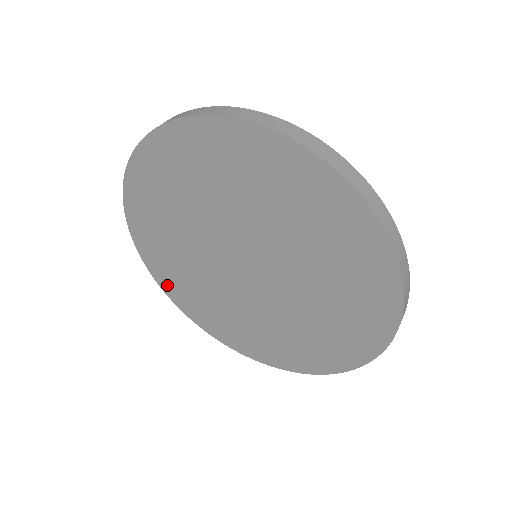
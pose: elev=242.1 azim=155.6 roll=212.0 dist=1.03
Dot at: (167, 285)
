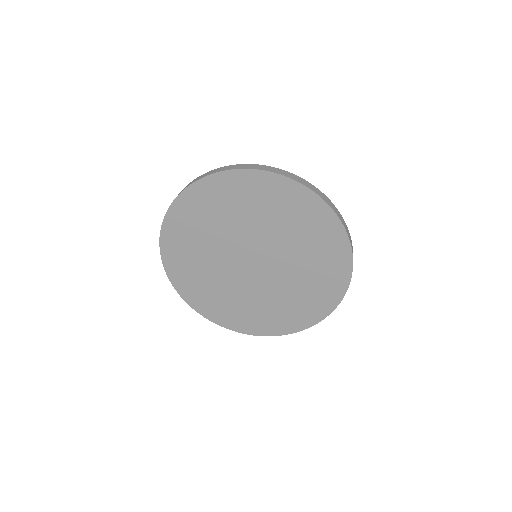
Dot at: (224, 321)
